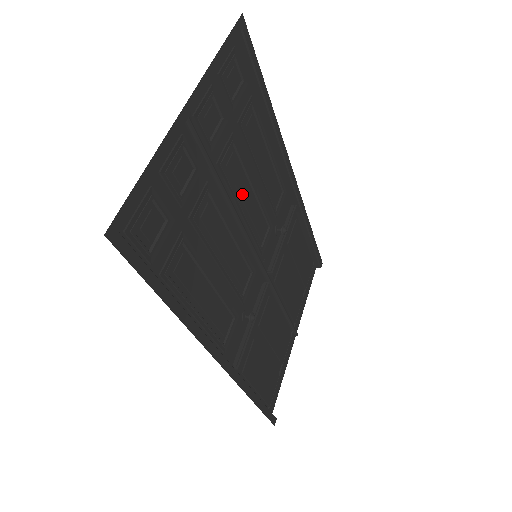
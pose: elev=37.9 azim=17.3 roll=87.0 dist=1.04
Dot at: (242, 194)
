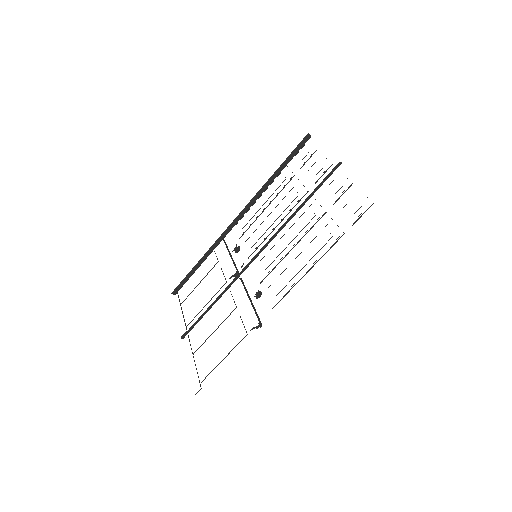
Dot at: occluded
